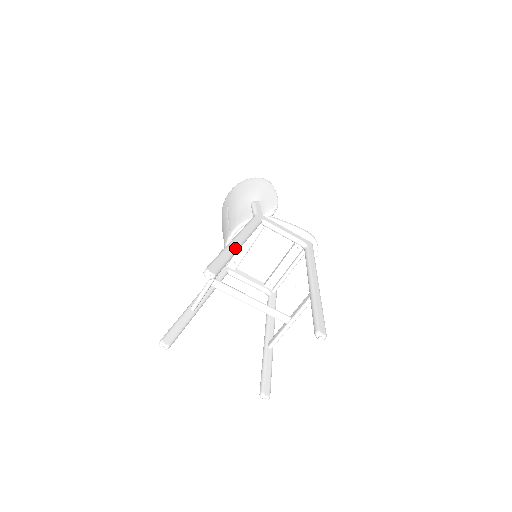
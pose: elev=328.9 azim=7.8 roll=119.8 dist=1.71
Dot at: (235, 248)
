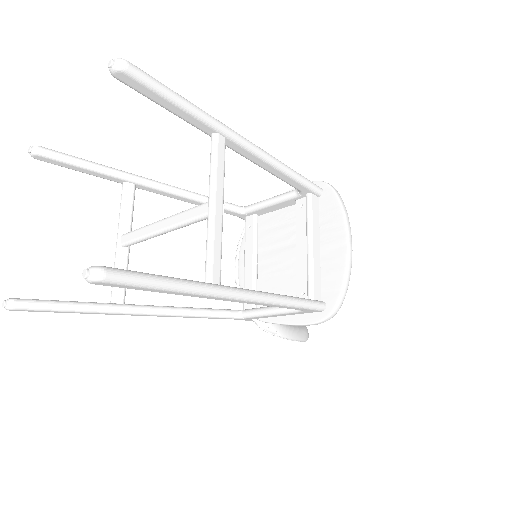
Dot at: (128, 173)
